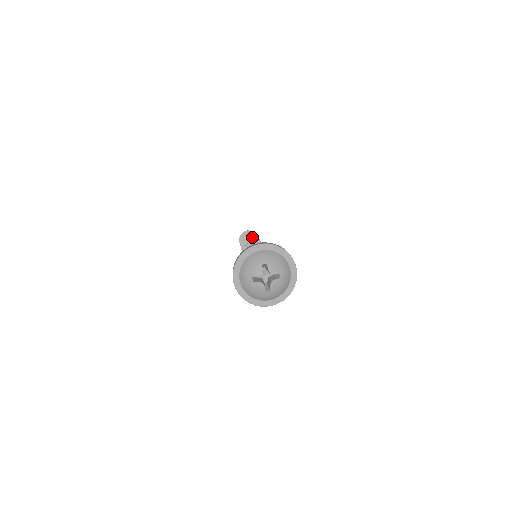
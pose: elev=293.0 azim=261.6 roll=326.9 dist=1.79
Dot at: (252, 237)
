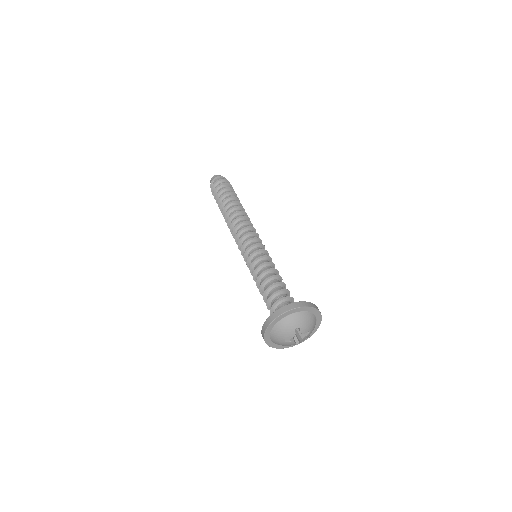
Dot at: (238, 211)
